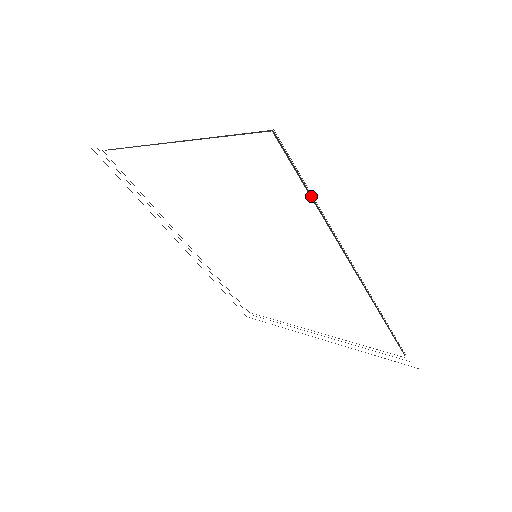
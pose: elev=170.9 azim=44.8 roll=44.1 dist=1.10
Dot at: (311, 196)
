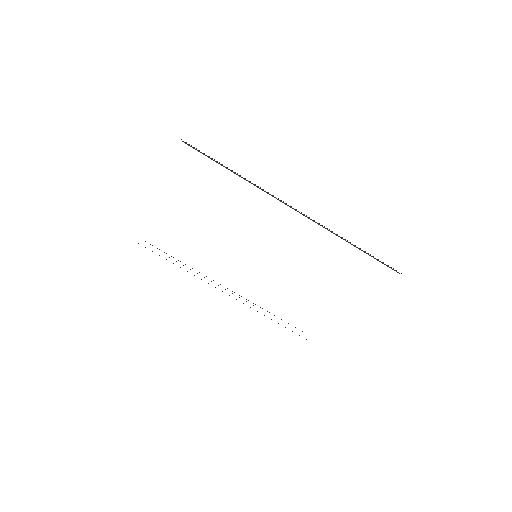
Dot at: (229, 169)
